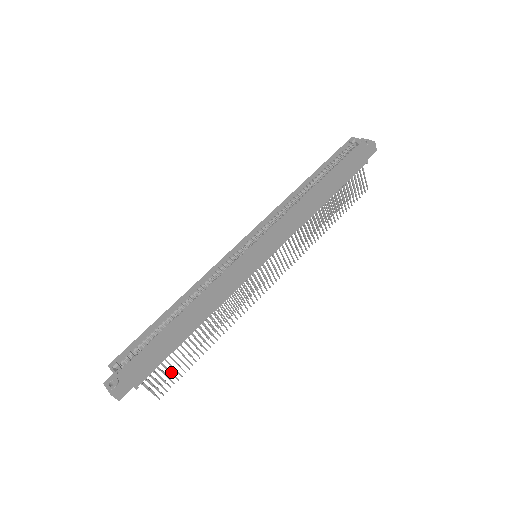
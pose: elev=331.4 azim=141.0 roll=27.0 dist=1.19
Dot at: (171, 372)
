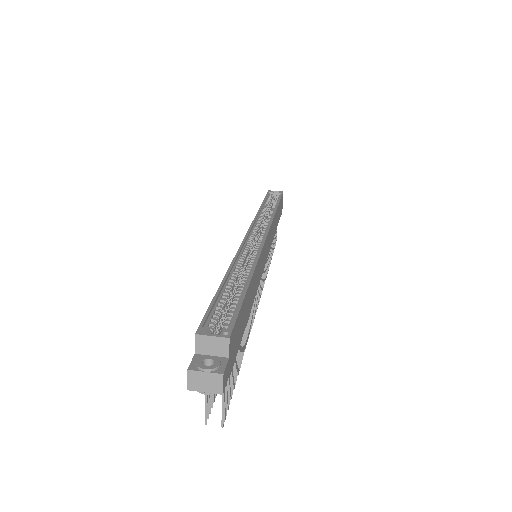
Dot at: occluded
